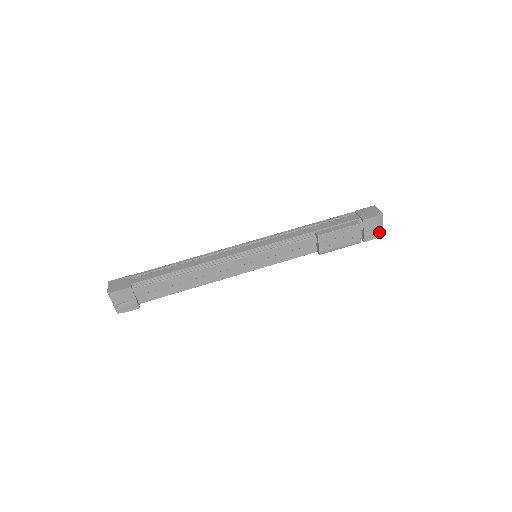
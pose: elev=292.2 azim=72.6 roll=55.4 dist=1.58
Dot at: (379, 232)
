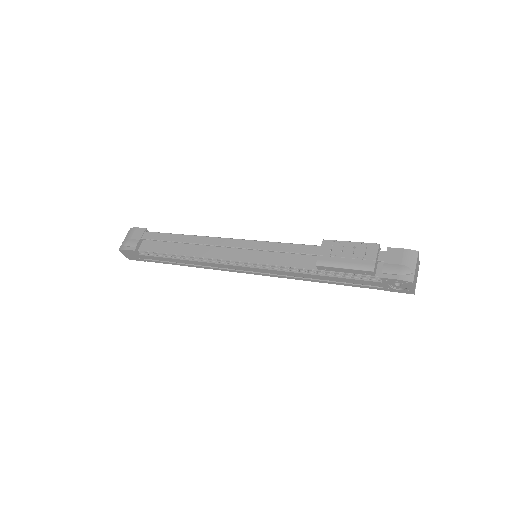
Dot at: (406, 272)
